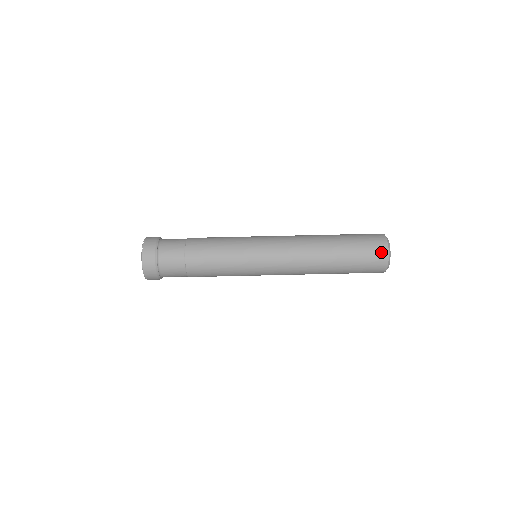
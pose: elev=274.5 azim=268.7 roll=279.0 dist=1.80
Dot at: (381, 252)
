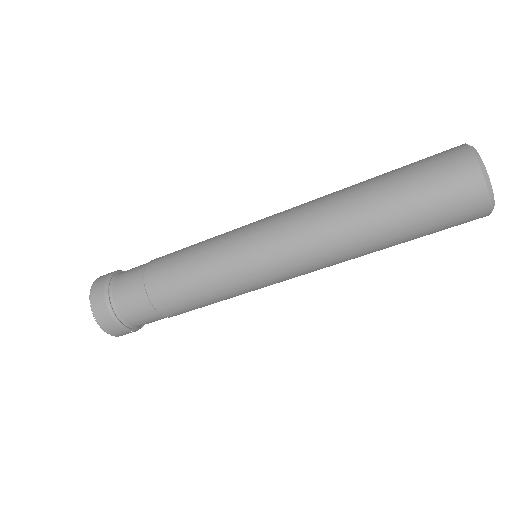
Dot at: occluded
